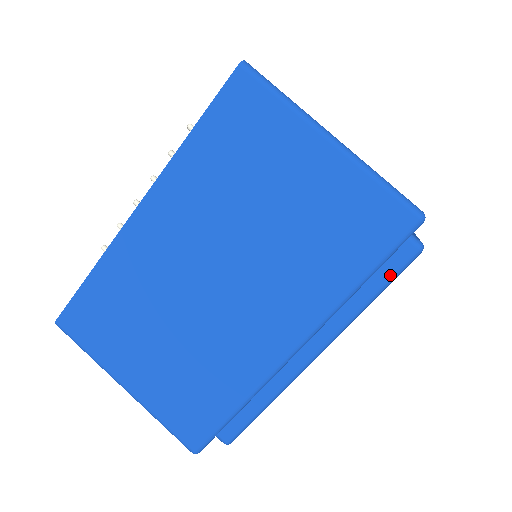
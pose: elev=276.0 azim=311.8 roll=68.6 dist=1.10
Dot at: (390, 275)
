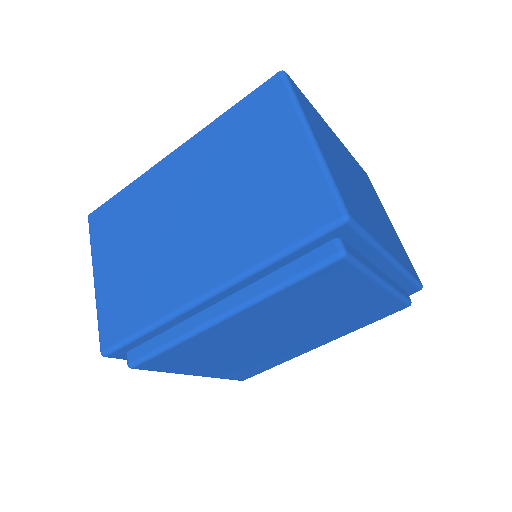
Dot at: (308, 267)
